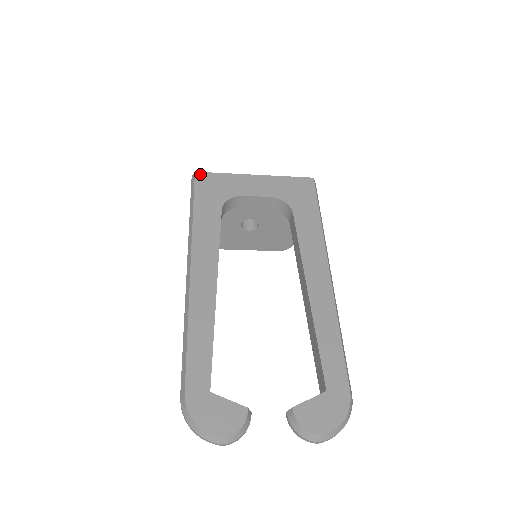
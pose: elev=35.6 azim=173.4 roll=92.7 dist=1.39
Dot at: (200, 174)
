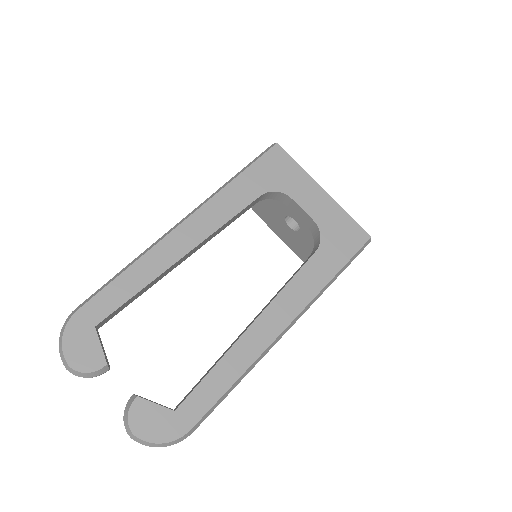
Dot at: (279, 149)
